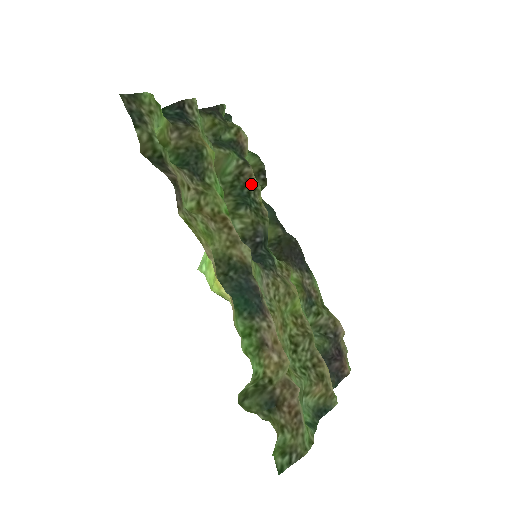
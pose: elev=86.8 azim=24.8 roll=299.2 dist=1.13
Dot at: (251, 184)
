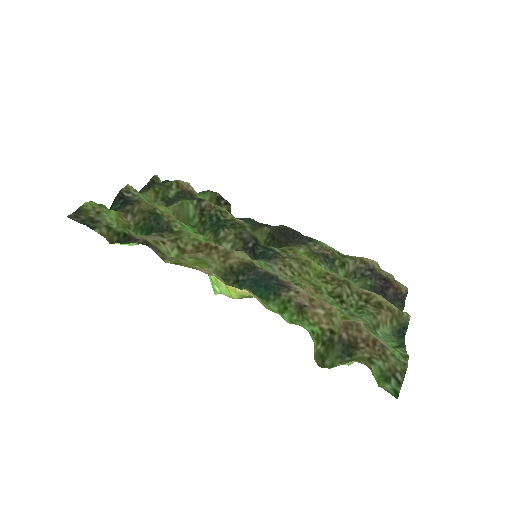
Dot at: (215, 211)
